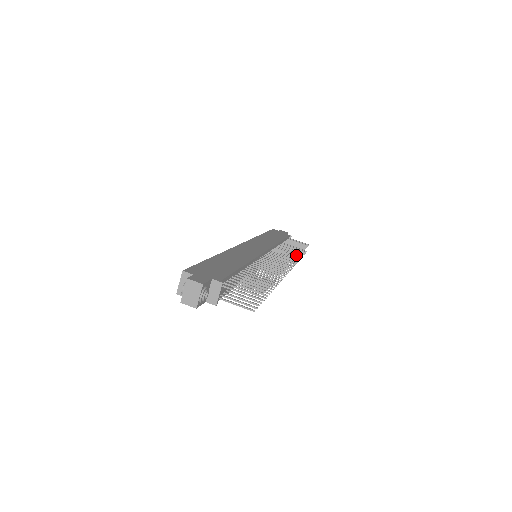
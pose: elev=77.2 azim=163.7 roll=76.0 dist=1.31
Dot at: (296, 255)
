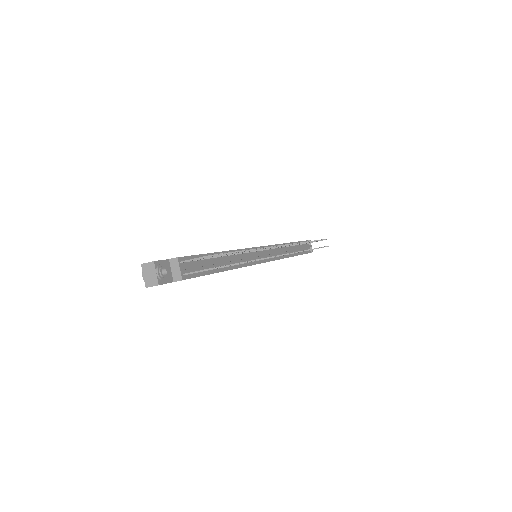
Dot at: occluded
